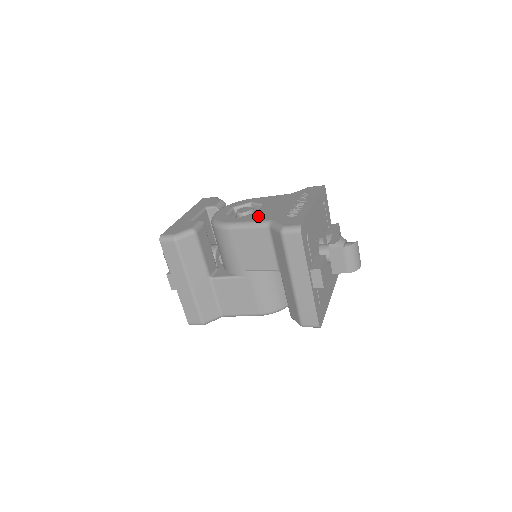
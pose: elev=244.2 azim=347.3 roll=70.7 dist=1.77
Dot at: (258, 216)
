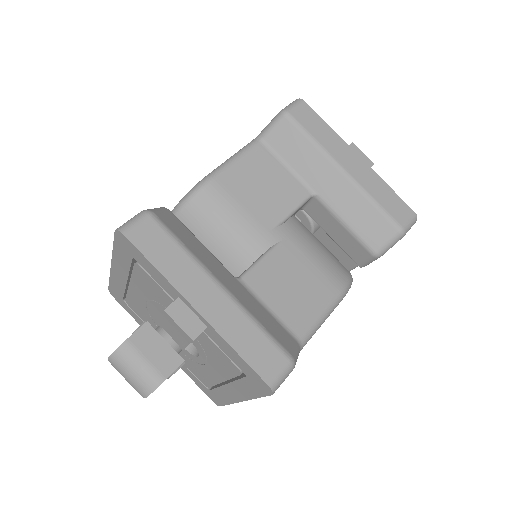
Dot at: occluded
